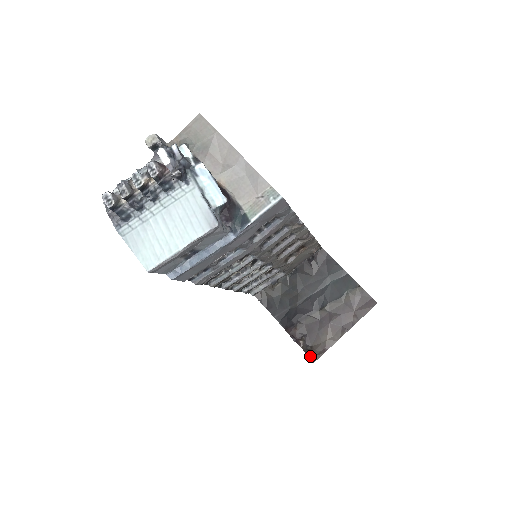
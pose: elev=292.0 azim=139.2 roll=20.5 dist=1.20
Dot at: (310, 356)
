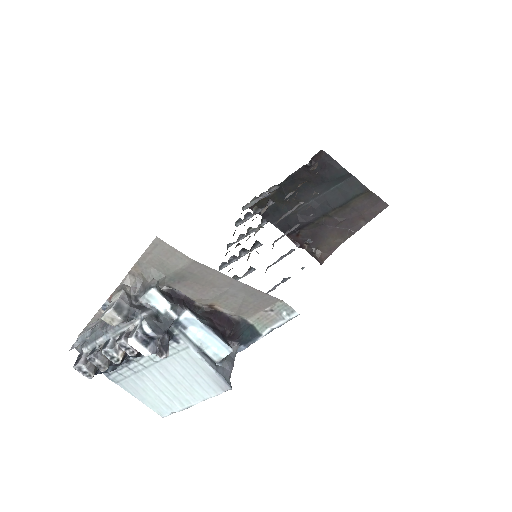
Dot at: (316, 259)
